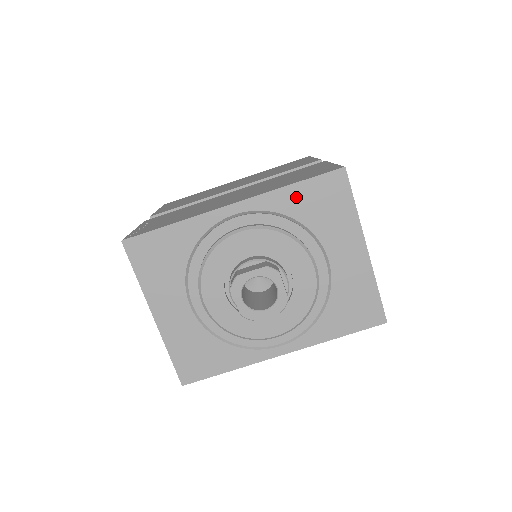
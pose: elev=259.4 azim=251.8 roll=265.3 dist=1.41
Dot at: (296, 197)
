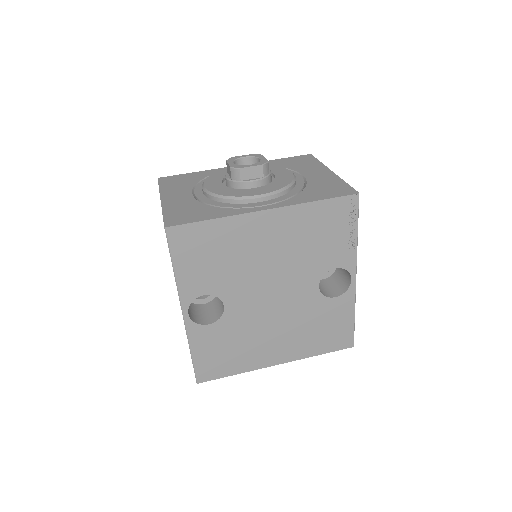
Dot at: (279, 162)
